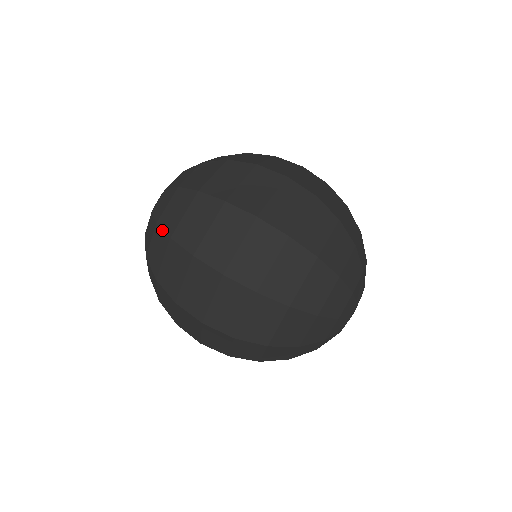
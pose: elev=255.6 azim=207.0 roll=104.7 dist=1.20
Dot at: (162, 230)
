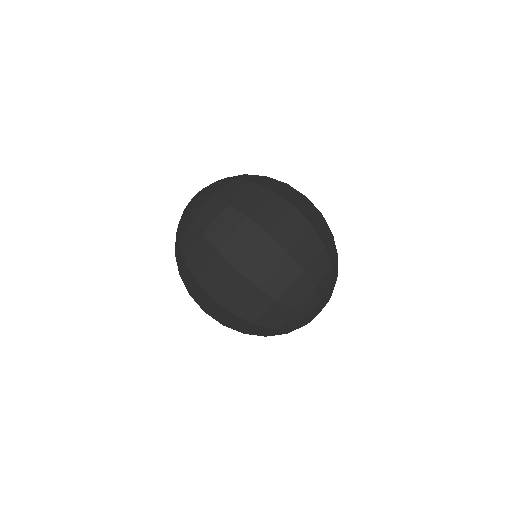
Dot at: (220, 200)
